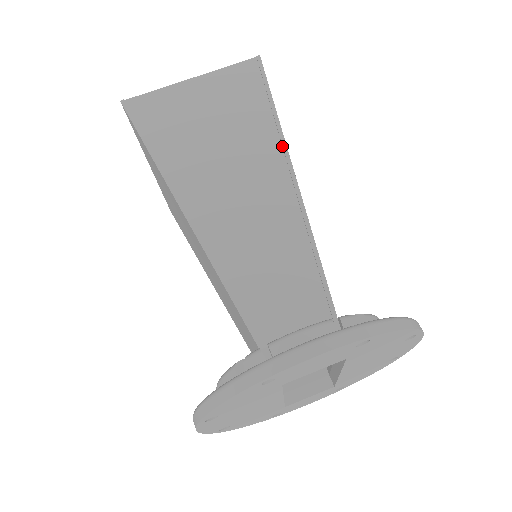
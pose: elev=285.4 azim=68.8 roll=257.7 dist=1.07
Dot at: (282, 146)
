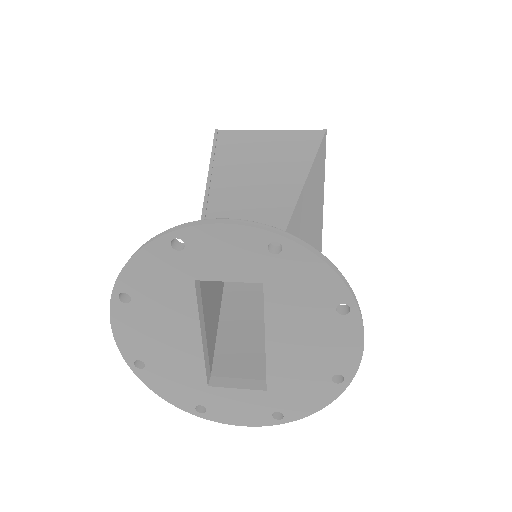
Dot at: (308, 166)
